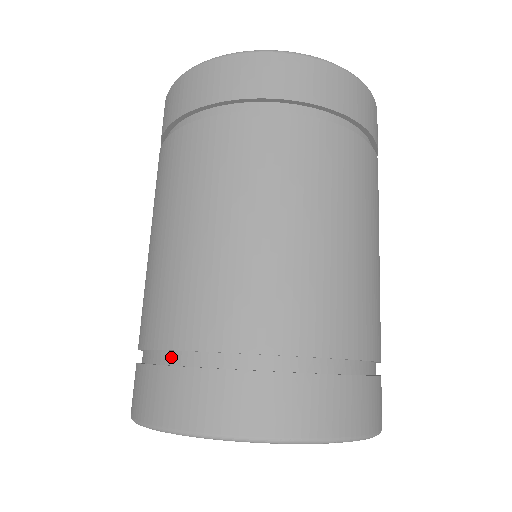
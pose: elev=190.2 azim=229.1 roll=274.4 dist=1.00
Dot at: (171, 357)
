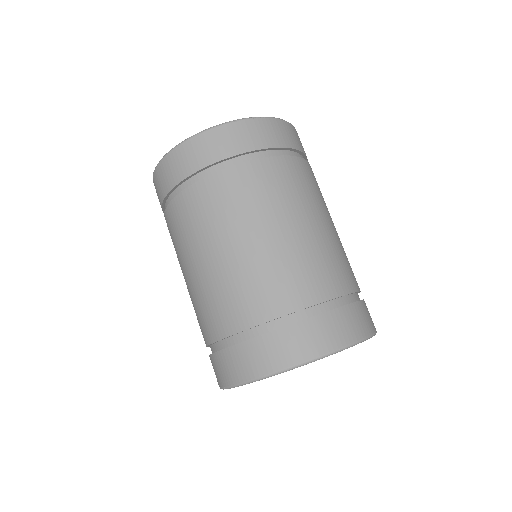
Dot at: (241, 337)
